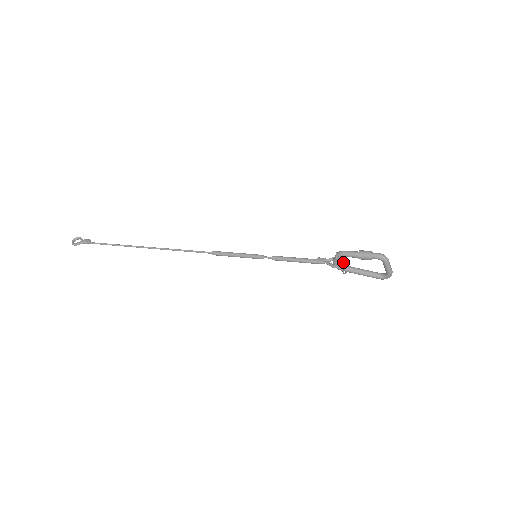
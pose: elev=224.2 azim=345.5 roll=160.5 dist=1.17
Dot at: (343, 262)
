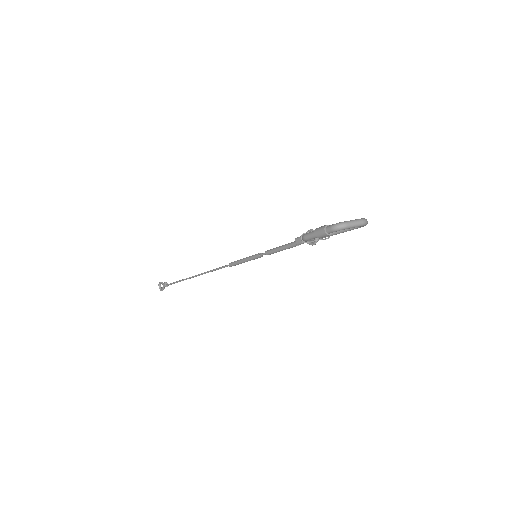
Dot at: occluded
